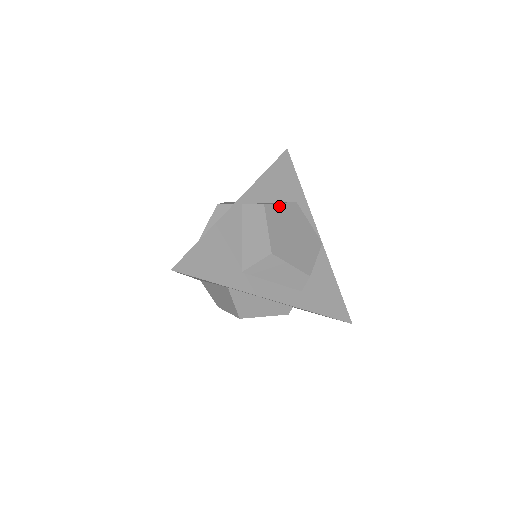
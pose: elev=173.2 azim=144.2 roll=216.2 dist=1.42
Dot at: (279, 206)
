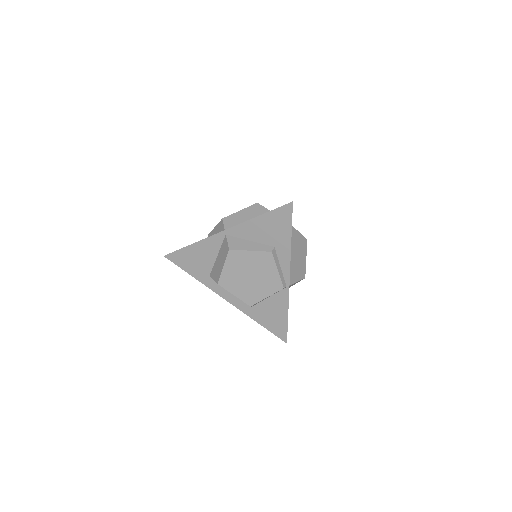
Dot at: (247, 253)
